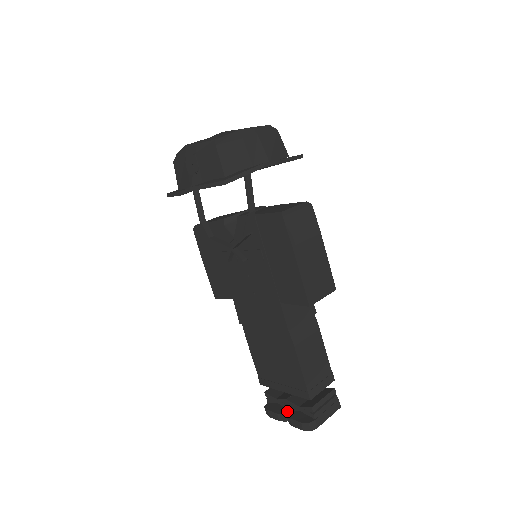
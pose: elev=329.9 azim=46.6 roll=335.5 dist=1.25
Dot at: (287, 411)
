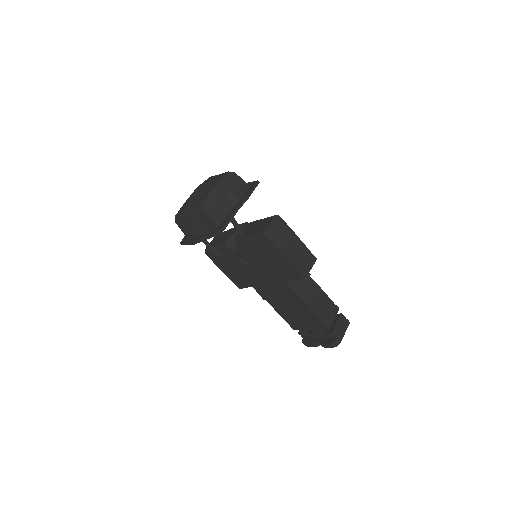
Dot at: (317, 339)
